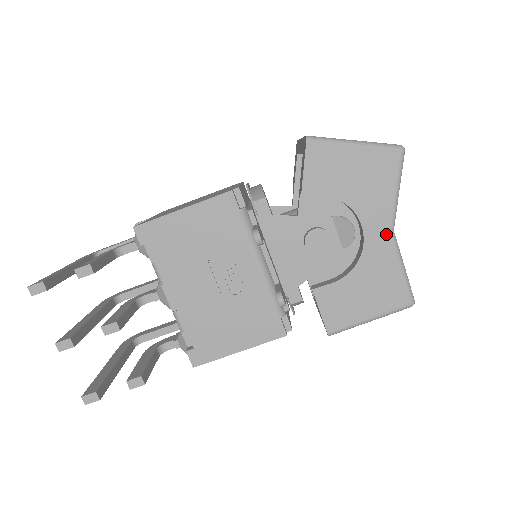
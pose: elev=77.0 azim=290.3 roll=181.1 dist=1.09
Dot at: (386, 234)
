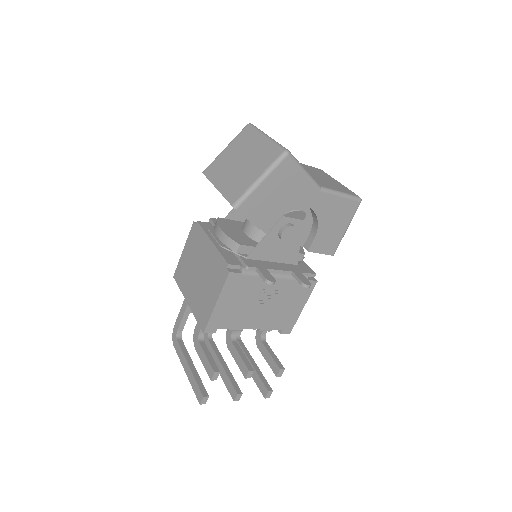
Dot at: (319, 194)
